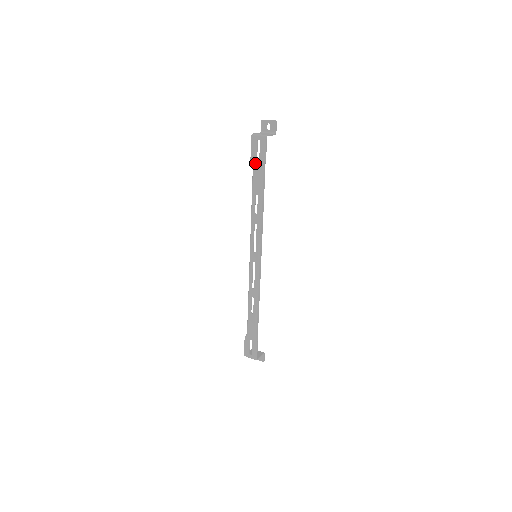
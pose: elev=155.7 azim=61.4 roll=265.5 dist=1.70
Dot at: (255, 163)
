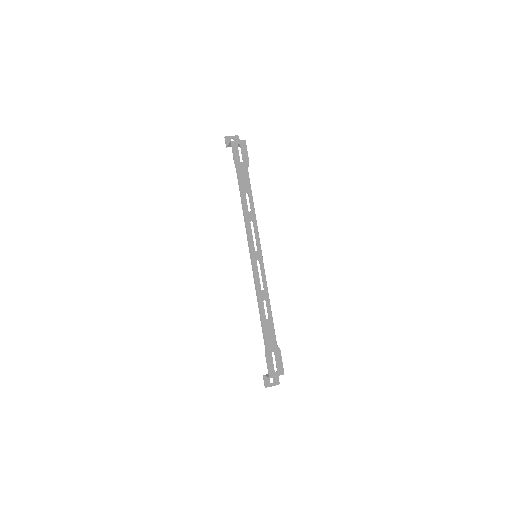
Dot at: (240, 165)
